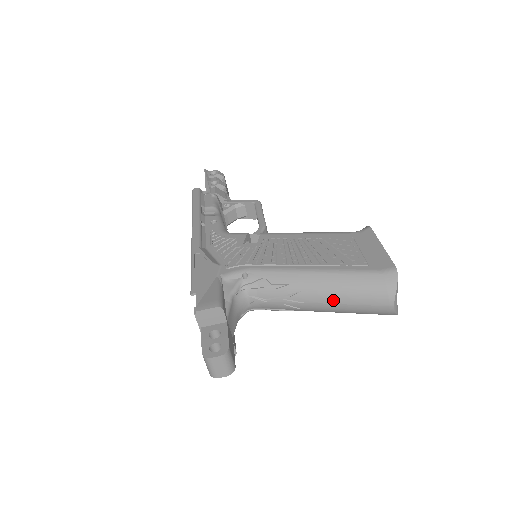
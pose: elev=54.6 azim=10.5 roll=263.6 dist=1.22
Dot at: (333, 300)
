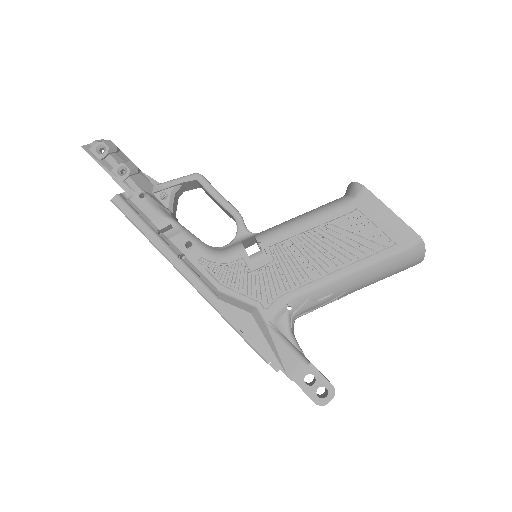
Dot at: (373, 283)
